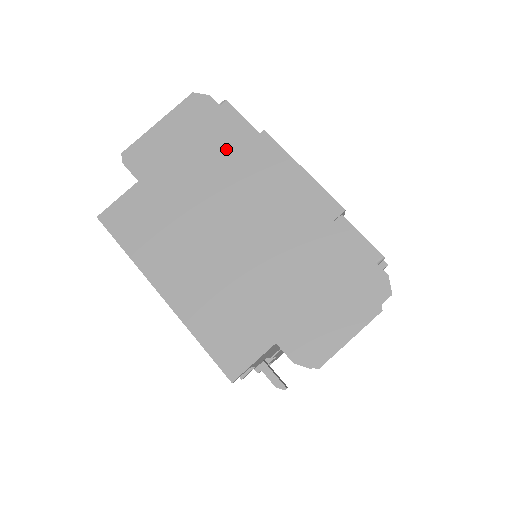
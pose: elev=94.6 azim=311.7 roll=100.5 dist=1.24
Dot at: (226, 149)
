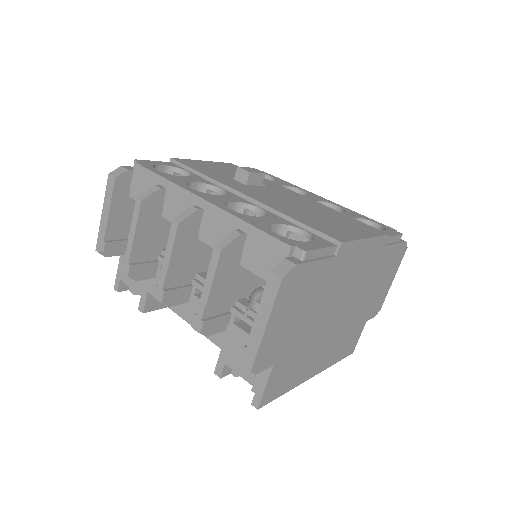
Dot at: (322, 282)
